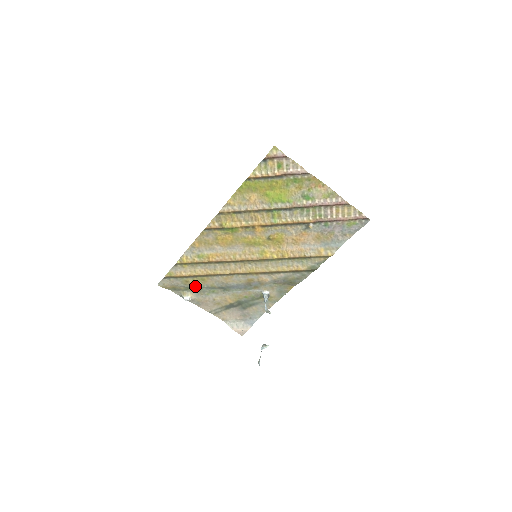
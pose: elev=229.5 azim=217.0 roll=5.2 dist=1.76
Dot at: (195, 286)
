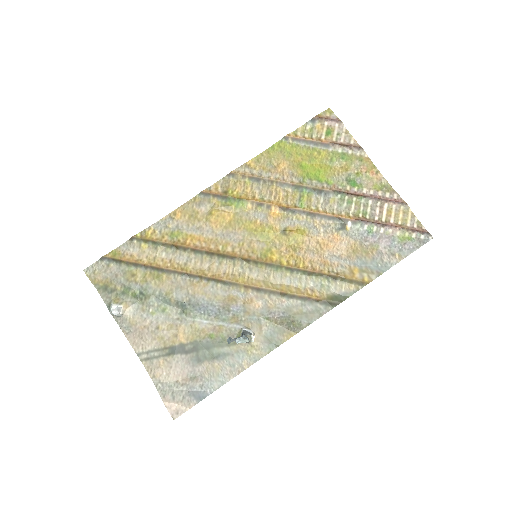
Dot at: (141, 288)
